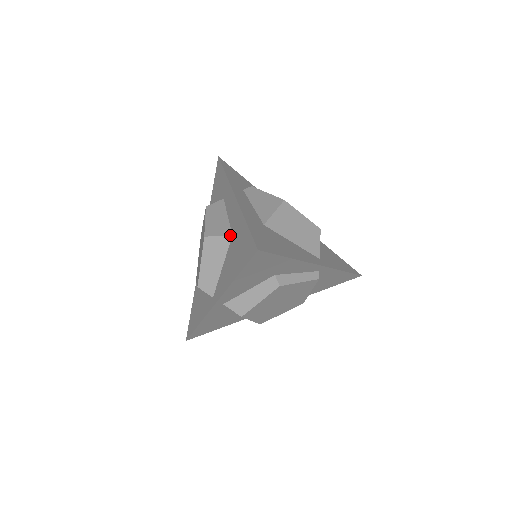
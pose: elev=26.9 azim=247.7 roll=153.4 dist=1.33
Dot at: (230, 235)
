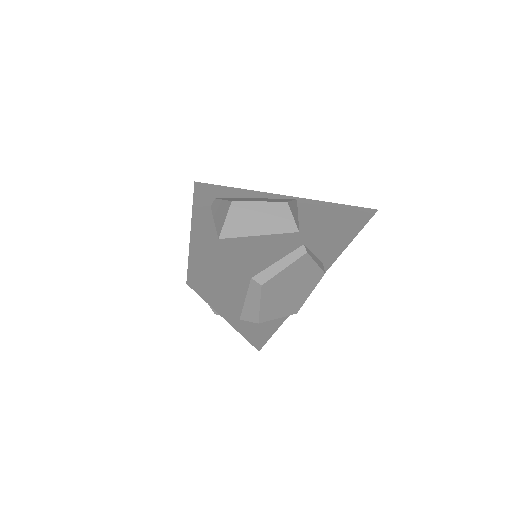
Dot at: occluded
